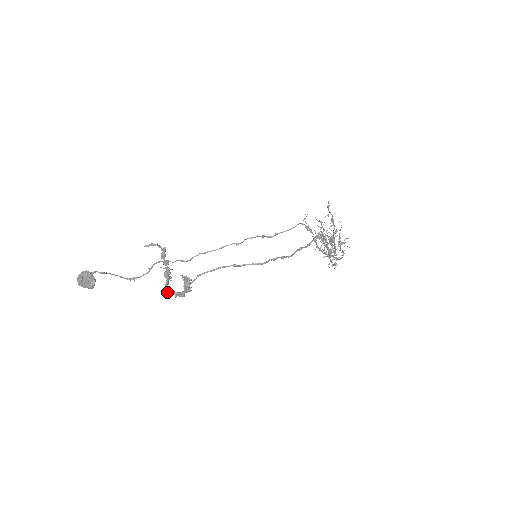
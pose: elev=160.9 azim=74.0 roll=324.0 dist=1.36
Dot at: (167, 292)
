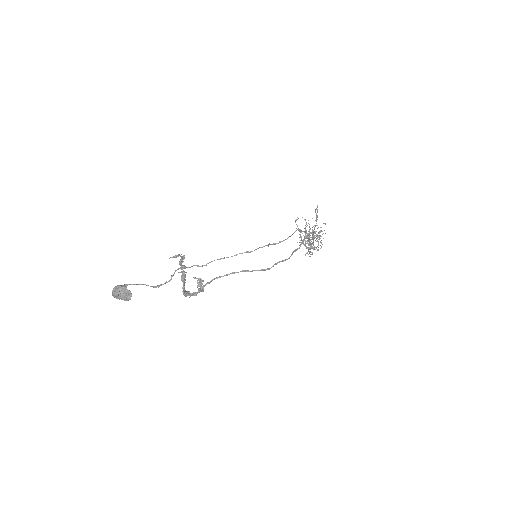
Dot at: (185, 295)
